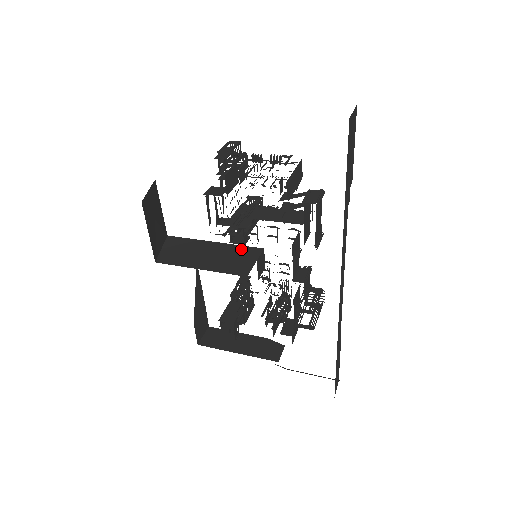
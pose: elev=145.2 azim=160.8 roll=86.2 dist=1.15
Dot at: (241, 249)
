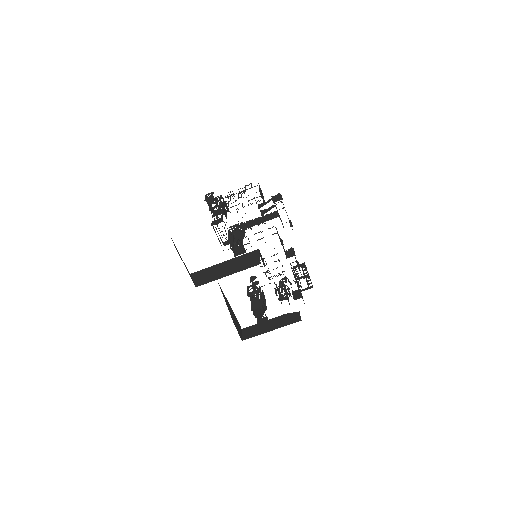
Dot at: (245, 256)
